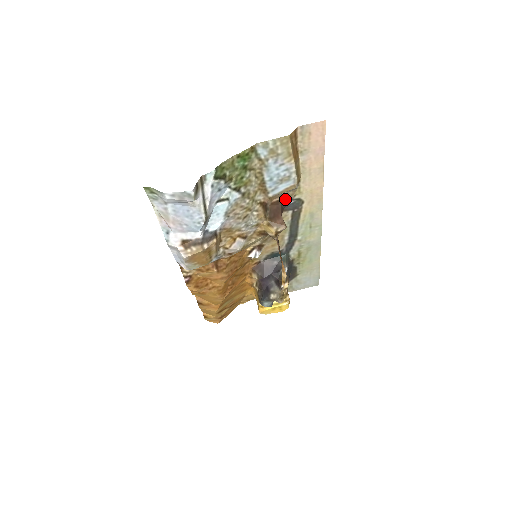
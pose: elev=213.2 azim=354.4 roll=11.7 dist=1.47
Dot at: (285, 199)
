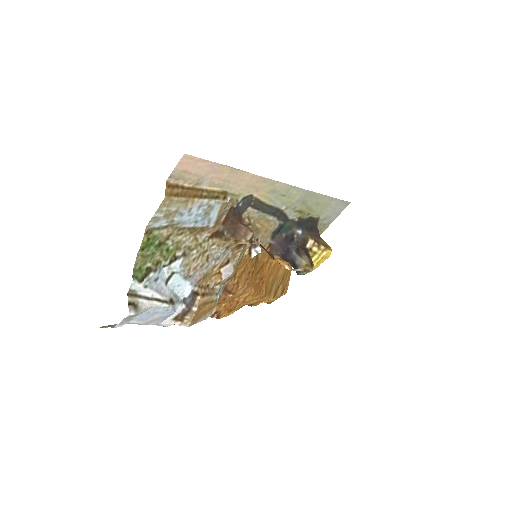
Dot at: (231, 210)
